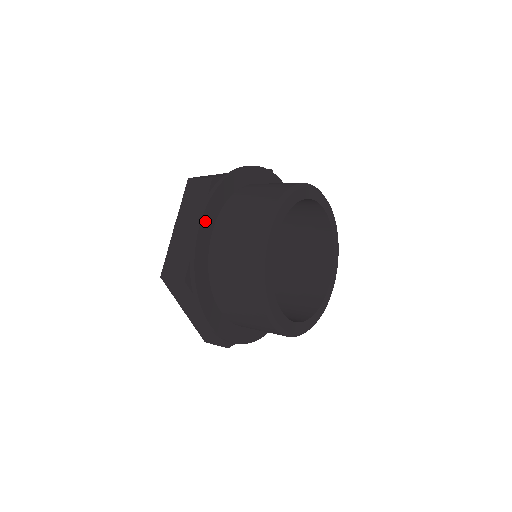
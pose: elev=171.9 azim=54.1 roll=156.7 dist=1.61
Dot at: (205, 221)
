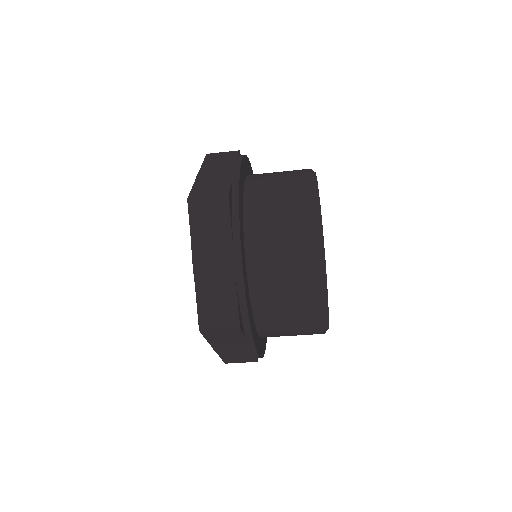
Dot at: occluded
